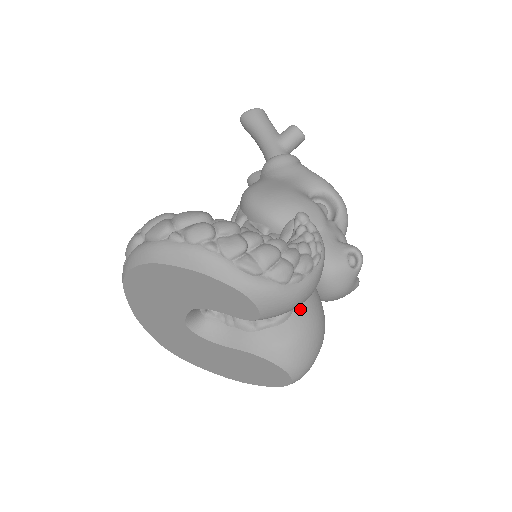
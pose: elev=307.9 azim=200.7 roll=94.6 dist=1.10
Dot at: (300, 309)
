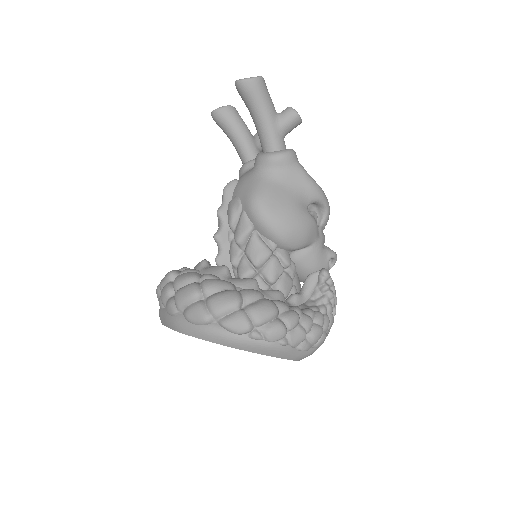
Dot at: occluded
